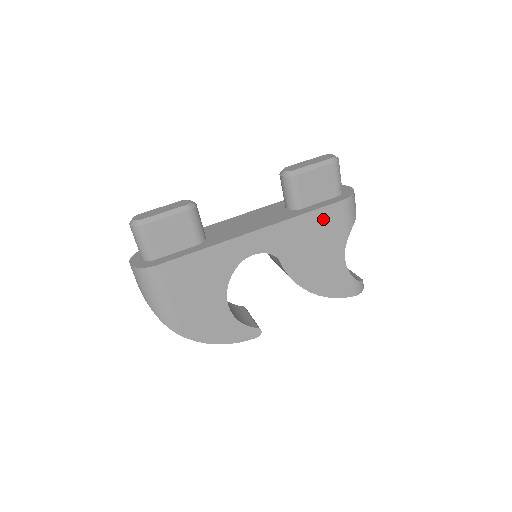
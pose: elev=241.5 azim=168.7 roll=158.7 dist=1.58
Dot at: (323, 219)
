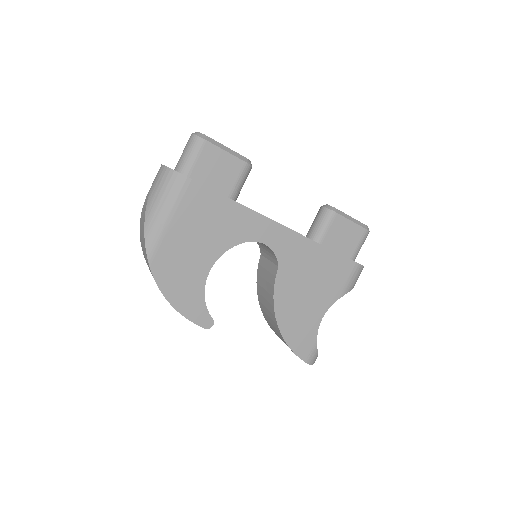
Dot at: (333, 265)
